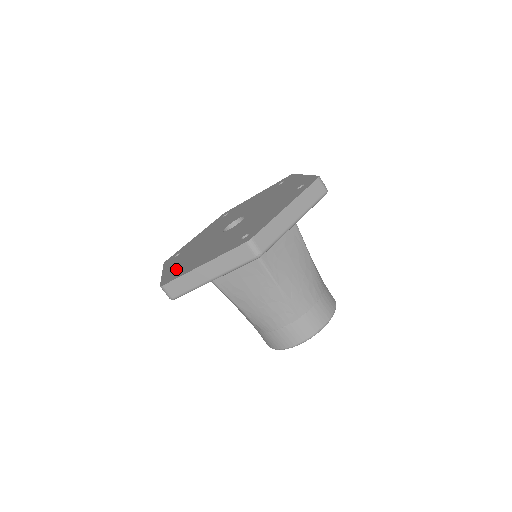
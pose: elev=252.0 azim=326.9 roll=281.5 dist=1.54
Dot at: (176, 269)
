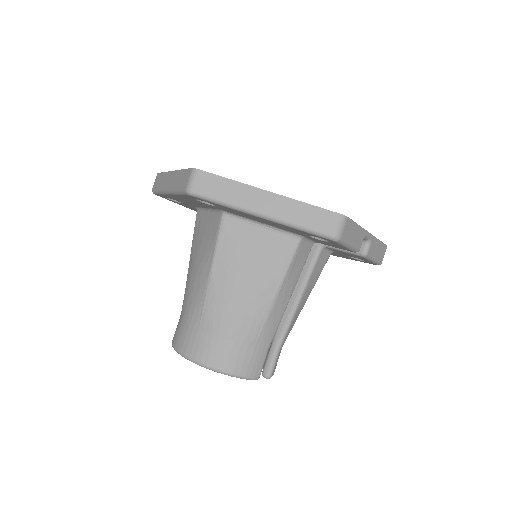
Dot at: occluded
